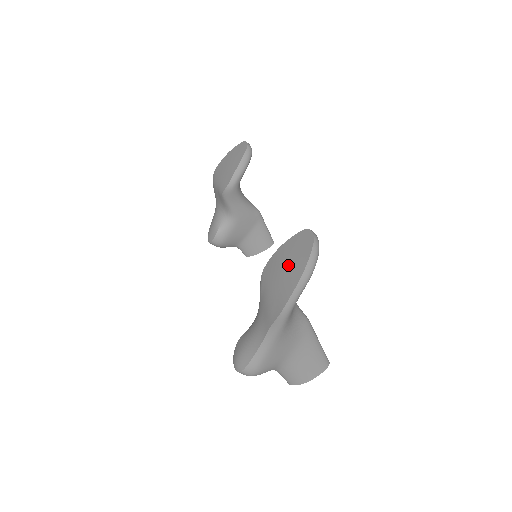
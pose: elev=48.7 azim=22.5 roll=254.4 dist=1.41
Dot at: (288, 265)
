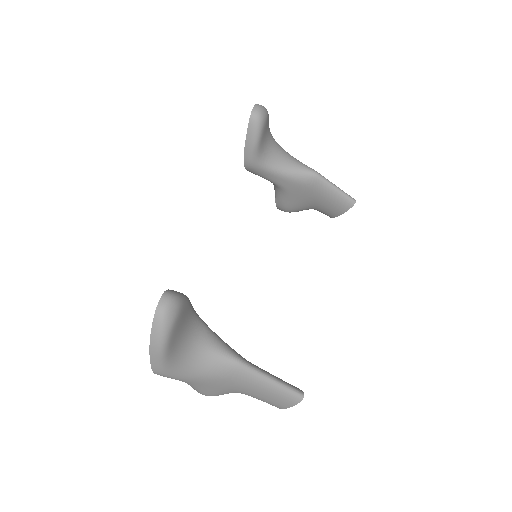
Dot at: occluded
